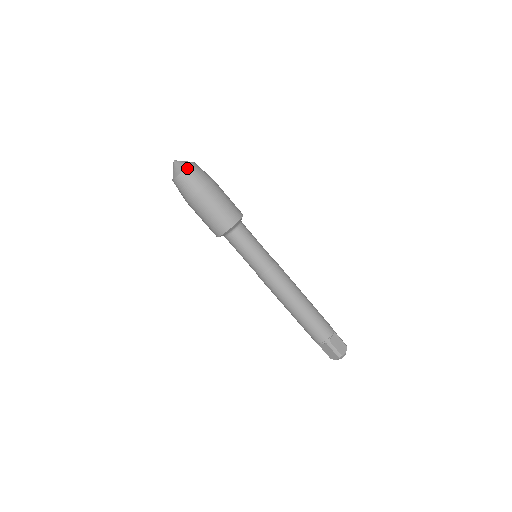
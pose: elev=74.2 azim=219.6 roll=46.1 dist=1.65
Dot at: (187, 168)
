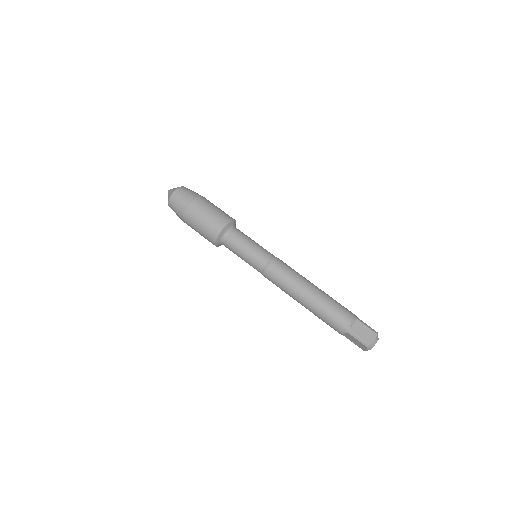
Dot at: (173, 193)
